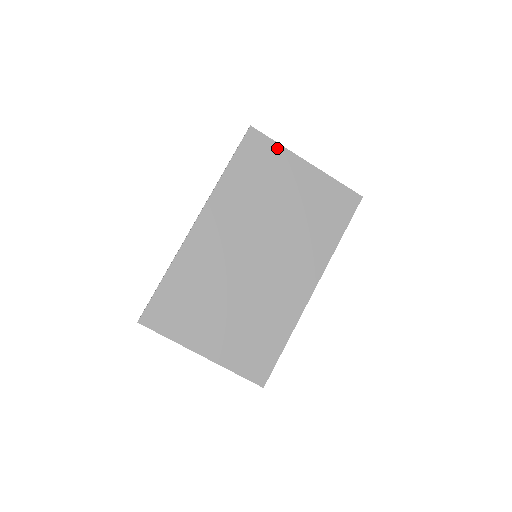
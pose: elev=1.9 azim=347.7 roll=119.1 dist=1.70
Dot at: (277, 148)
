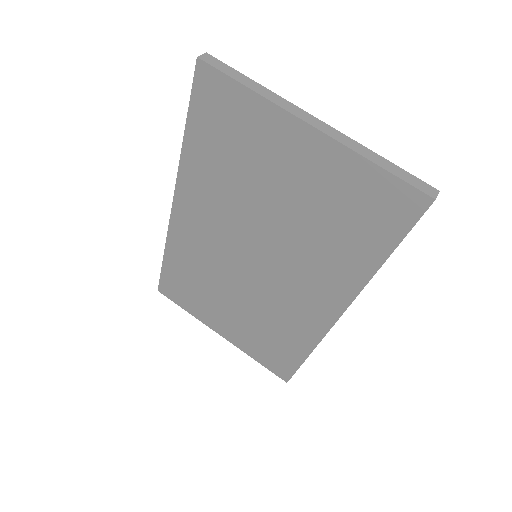
Dot at: (249, 98)
